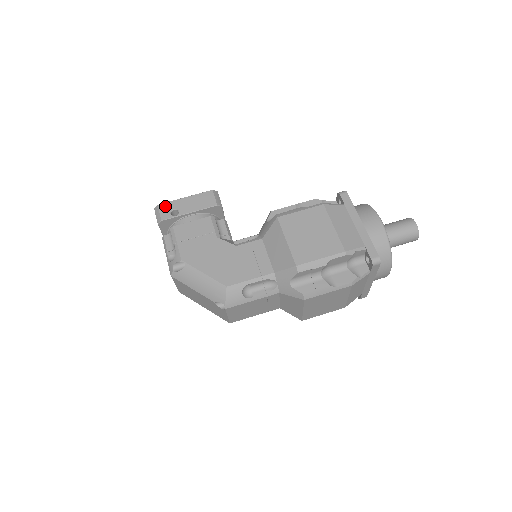
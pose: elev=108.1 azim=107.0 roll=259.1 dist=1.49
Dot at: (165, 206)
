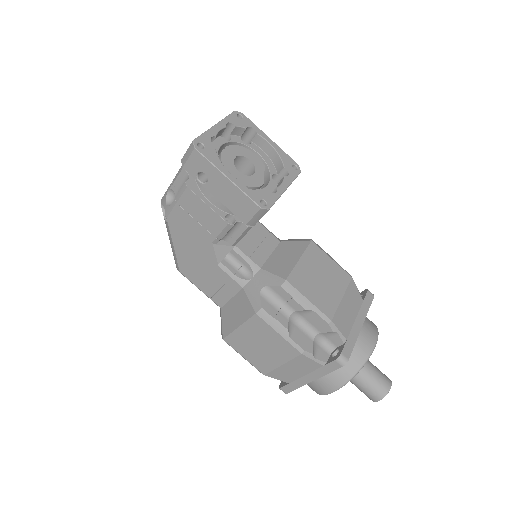
Dot at: (200, 160)
